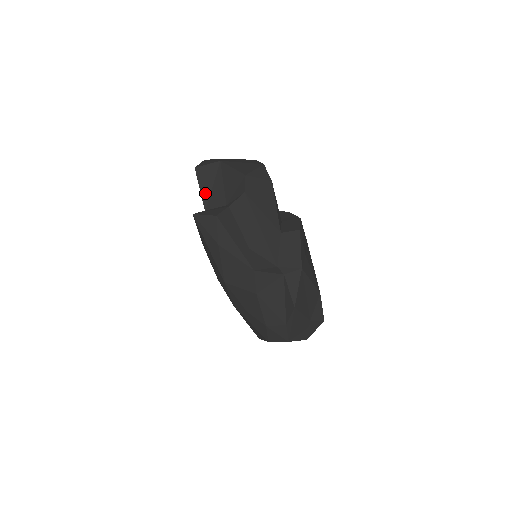
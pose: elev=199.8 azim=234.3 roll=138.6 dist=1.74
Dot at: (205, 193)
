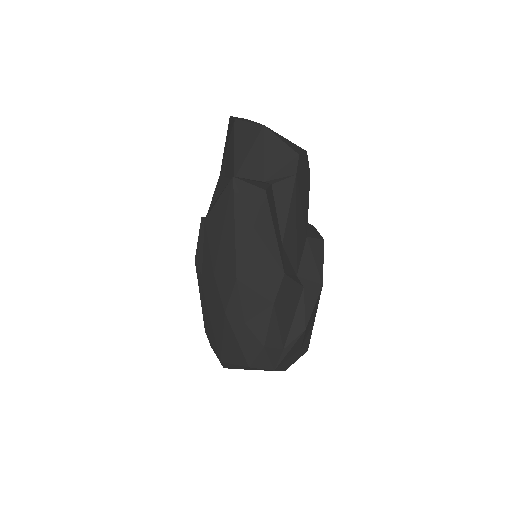
Dot at: (239, 156)
